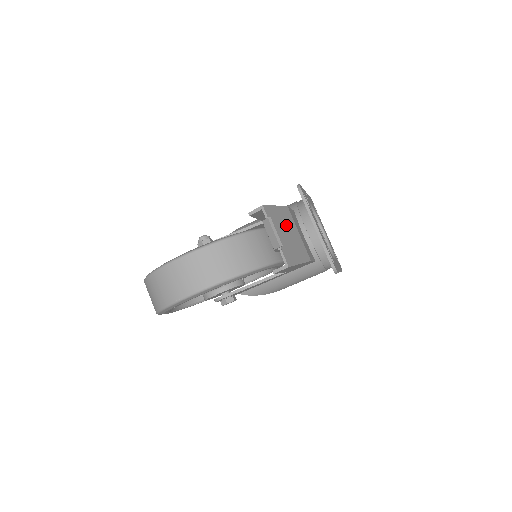
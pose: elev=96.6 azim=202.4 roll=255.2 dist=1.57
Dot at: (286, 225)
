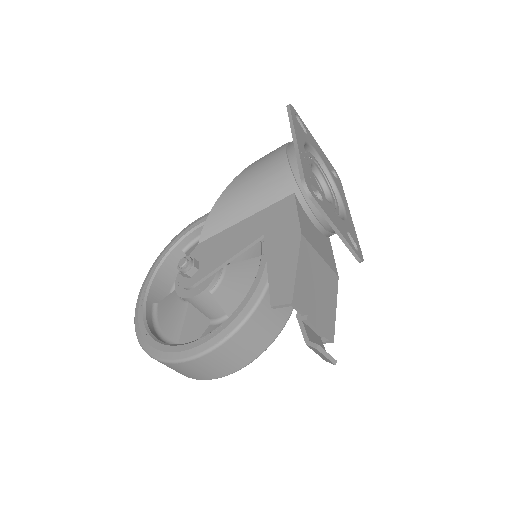
Dot at: (312, 276)
